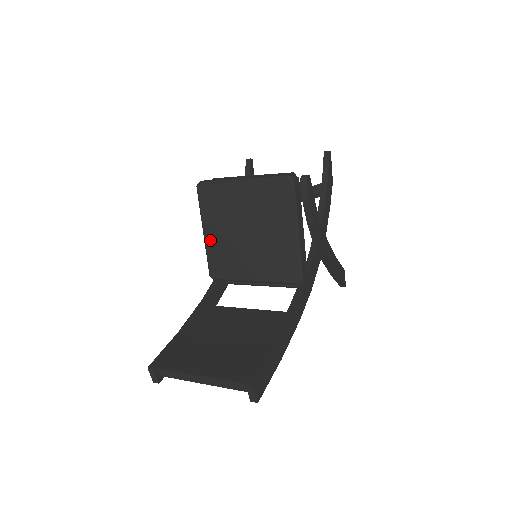
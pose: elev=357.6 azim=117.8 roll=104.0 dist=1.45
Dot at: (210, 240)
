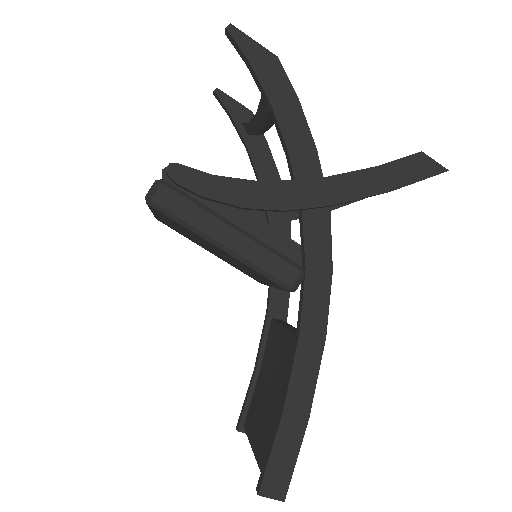
Dot at: (218, 257)
